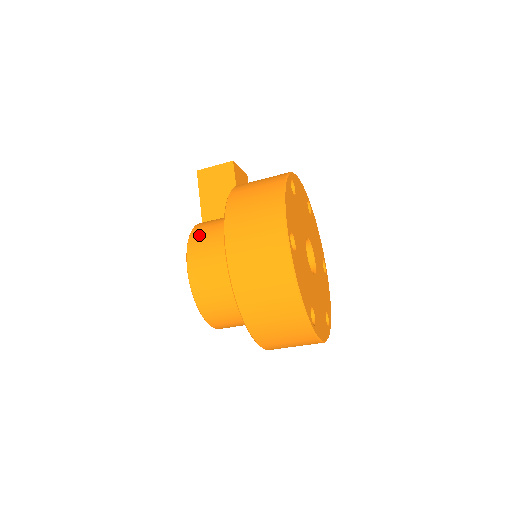
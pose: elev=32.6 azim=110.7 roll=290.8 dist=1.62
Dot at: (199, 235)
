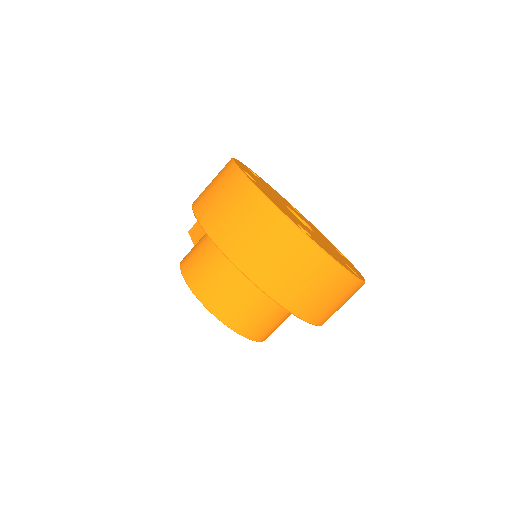
Dot at: occluded
